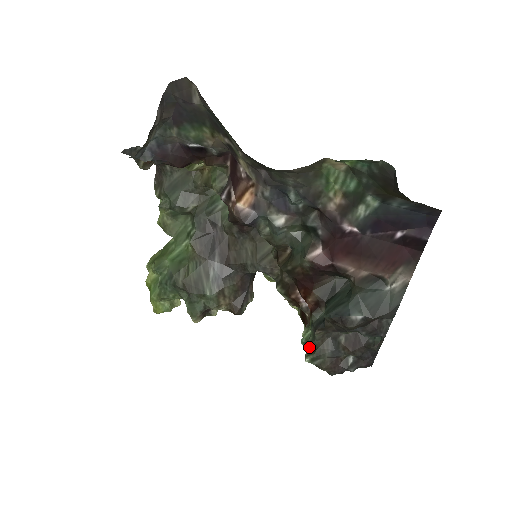
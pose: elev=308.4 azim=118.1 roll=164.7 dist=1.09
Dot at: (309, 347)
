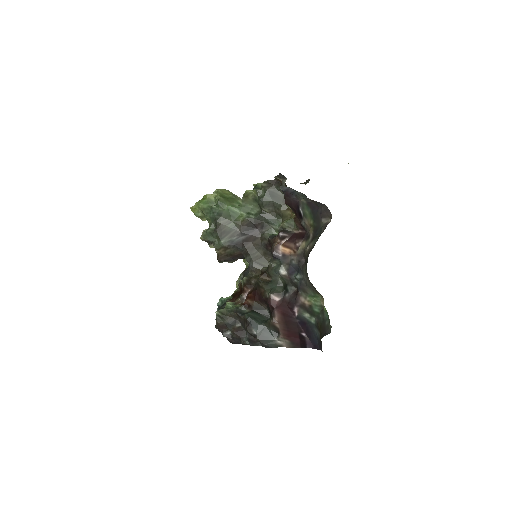
Dot at: (224, 310)
